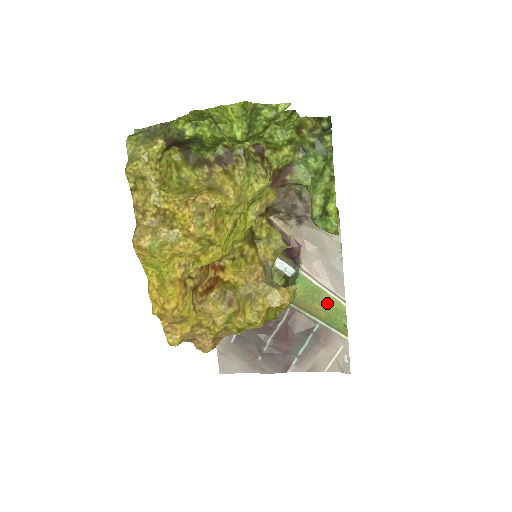
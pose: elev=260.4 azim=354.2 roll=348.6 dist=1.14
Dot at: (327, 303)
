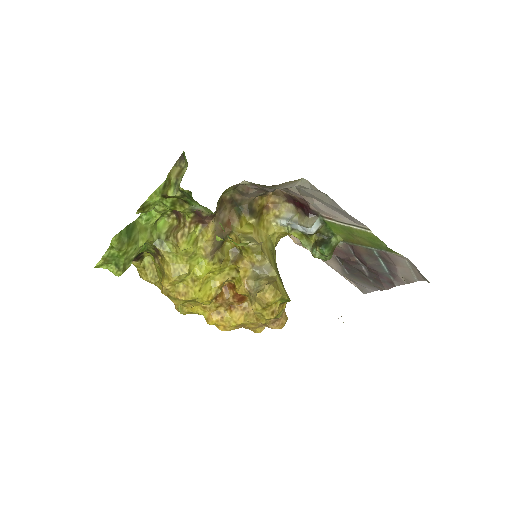
Dot at: (360, 235)
